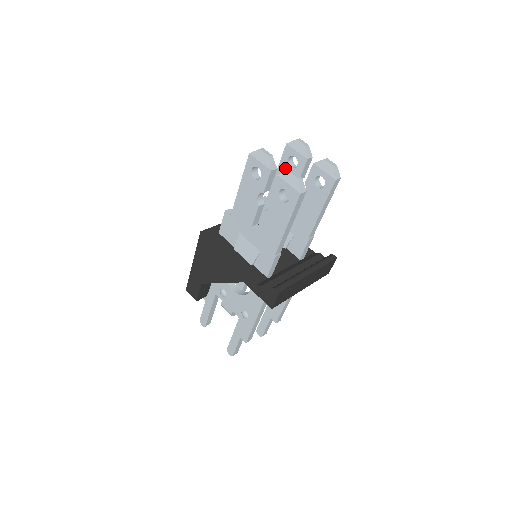
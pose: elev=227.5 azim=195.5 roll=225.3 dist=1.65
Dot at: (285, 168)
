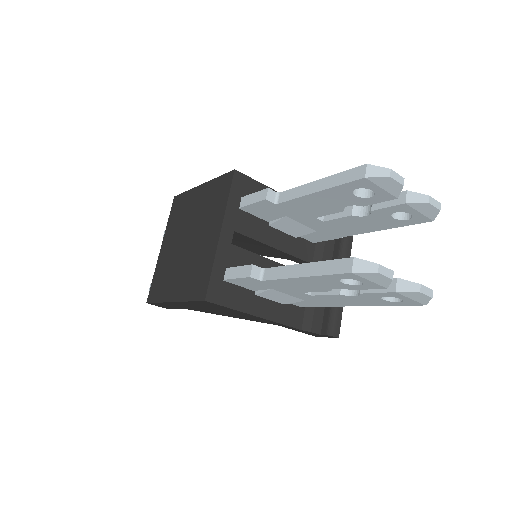
Dot at: (342, 194)
